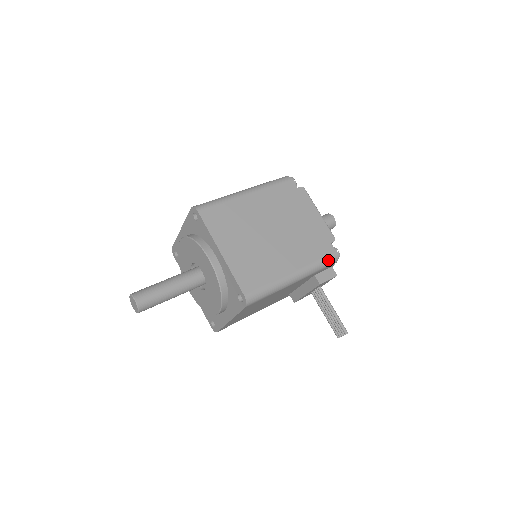
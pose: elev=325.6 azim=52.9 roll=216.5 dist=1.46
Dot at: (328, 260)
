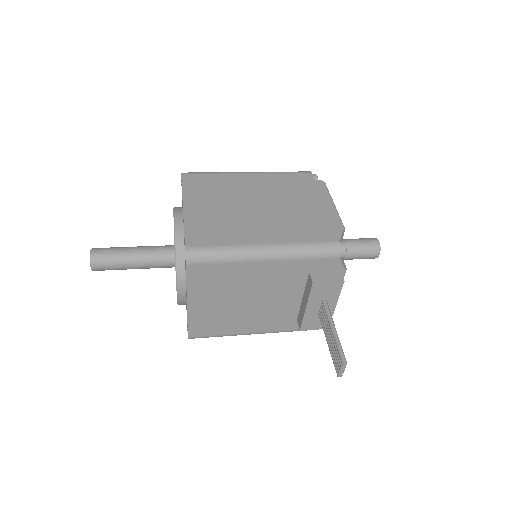
Dot at: (323, 247)
